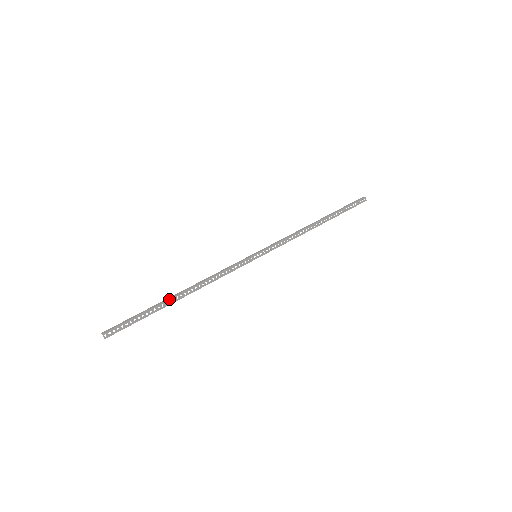
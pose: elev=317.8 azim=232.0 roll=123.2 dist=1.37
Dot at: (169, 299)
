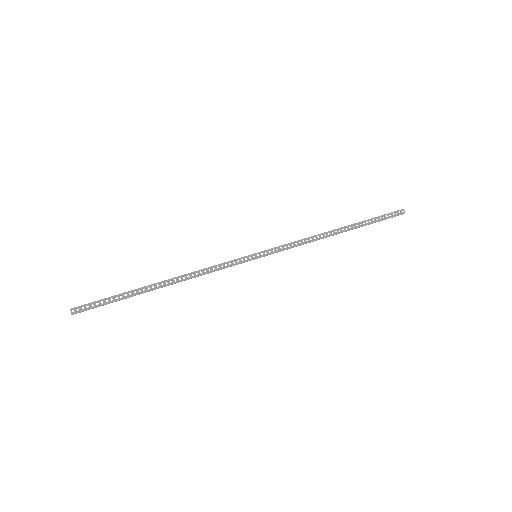
Dot at: (148, 286)
